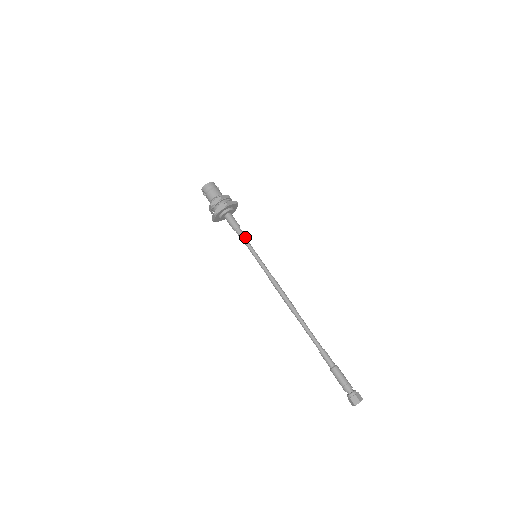
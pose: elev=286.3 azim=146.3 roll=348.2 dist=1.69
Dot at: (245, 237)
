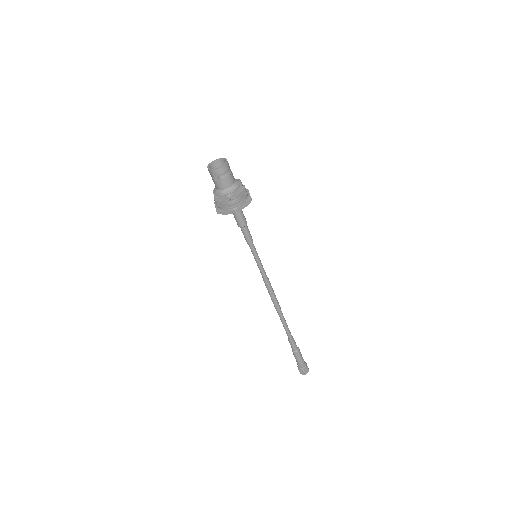
Dot at: occluded
